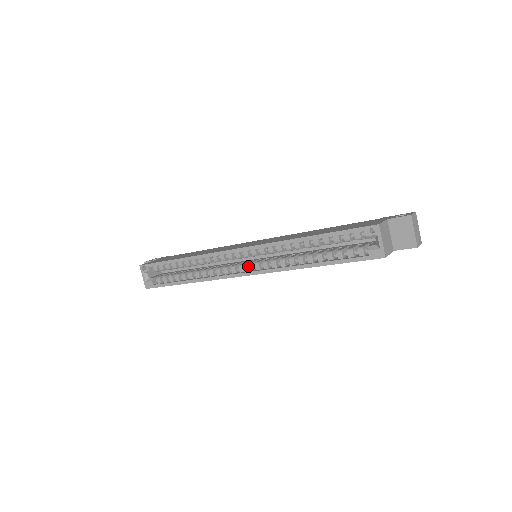
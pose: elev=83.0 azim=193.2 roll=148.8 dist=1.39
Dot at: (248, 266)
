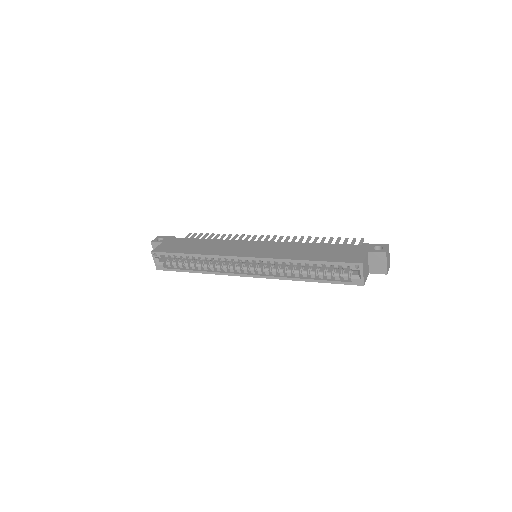
Dot at: (252, 270)
